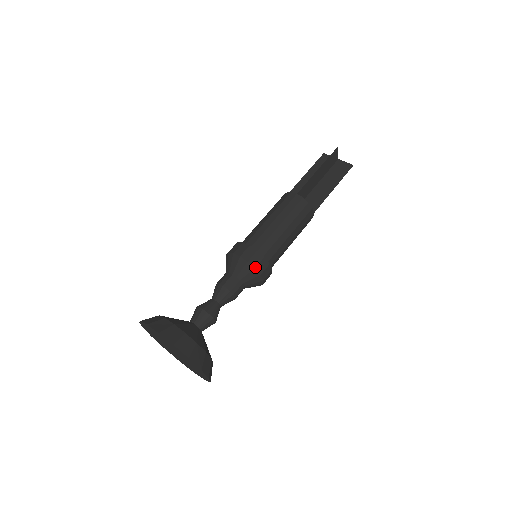
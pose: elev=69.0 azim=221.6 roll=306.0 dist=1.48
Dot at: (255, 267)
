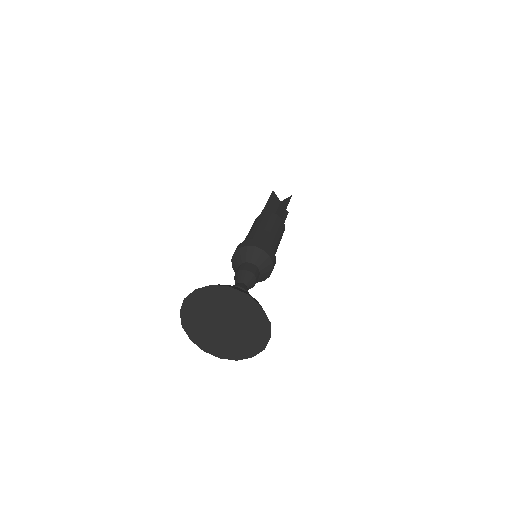
Dot at: (255, 246)
